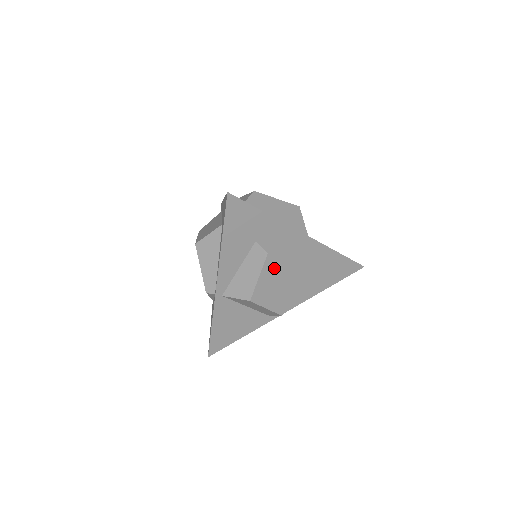
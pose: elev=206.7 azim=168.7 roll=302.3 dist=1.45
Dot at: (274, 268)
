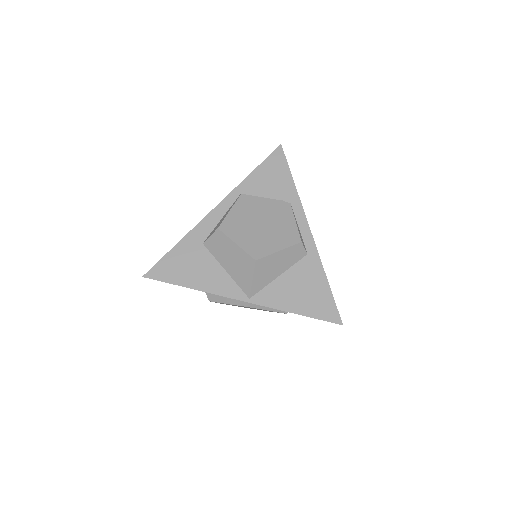
Dot at: occluded
